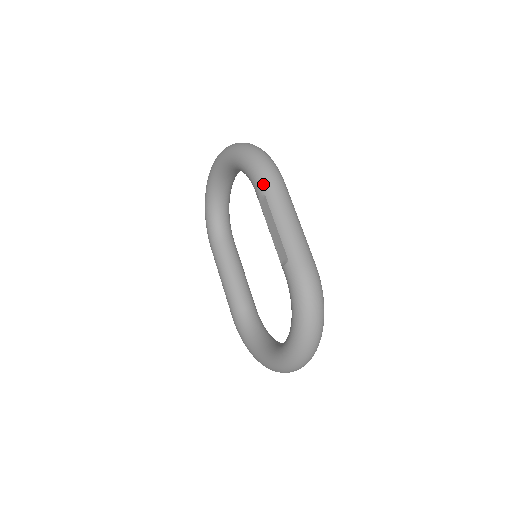
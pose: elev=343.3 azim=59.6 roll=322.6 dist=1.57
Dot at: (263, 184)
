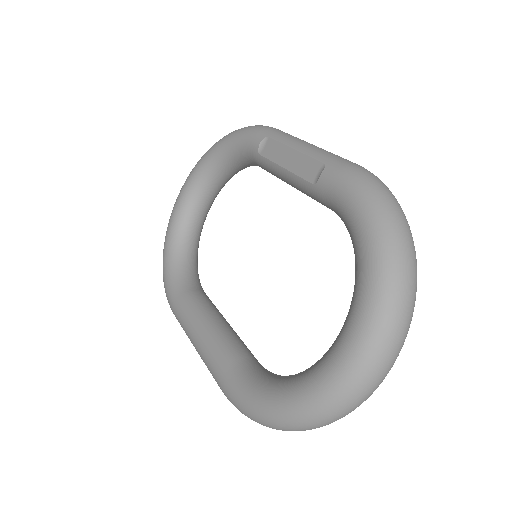
Dot at: (262, 131)
